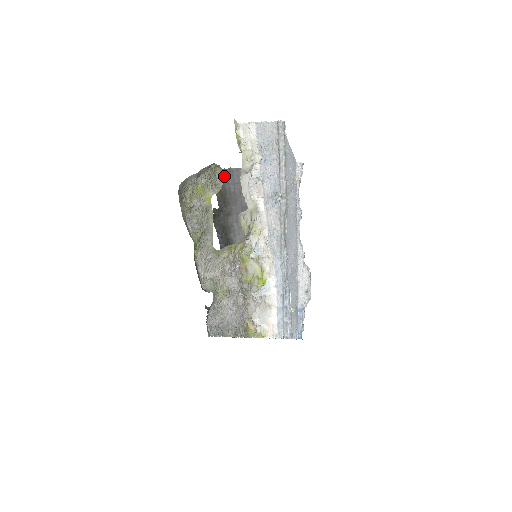
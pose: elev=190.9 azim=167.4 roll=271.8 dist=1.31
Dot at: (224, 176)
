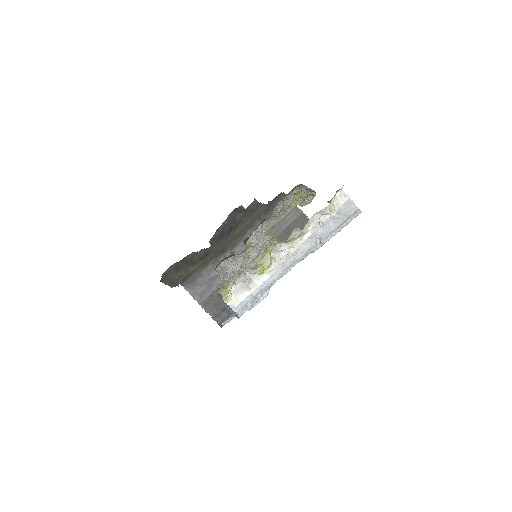
Dot at: occluded
